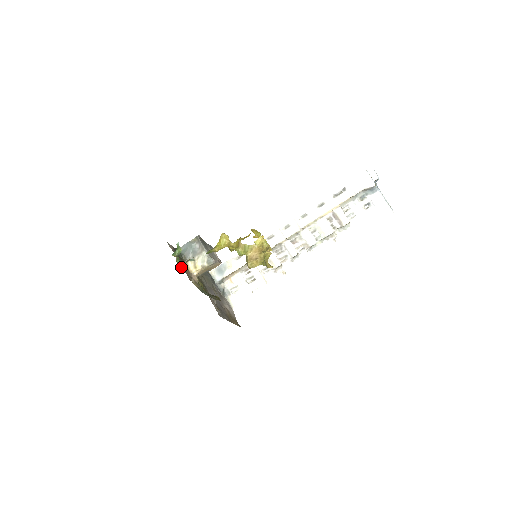
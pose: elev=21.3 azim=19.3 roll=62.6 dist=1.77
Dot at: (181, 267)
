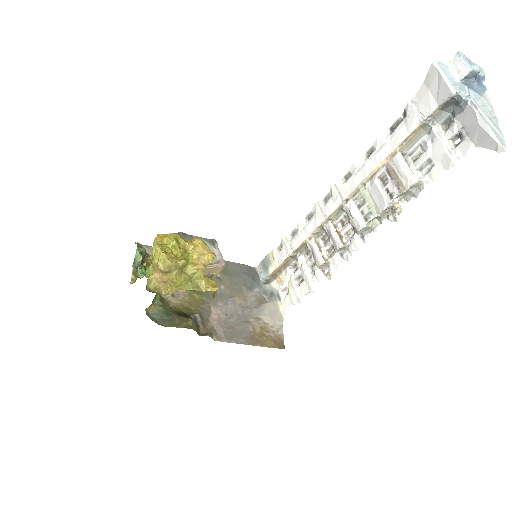
Dot at: (133, 282)
